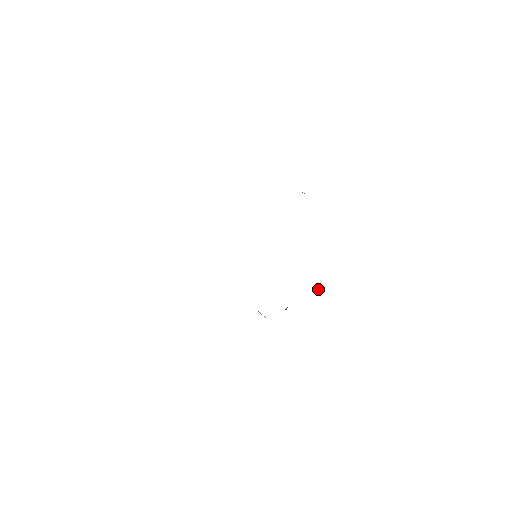
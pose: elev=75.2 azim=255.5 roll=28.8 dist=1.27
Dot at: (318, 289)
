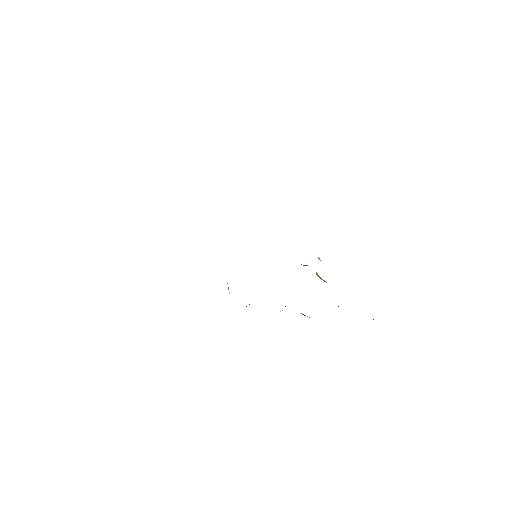
Dot at: (282, 310)
